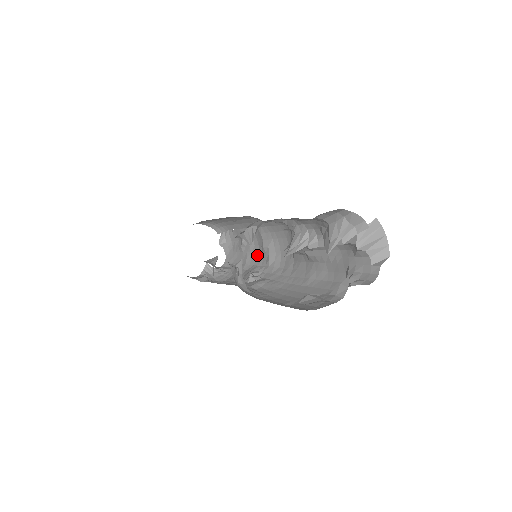
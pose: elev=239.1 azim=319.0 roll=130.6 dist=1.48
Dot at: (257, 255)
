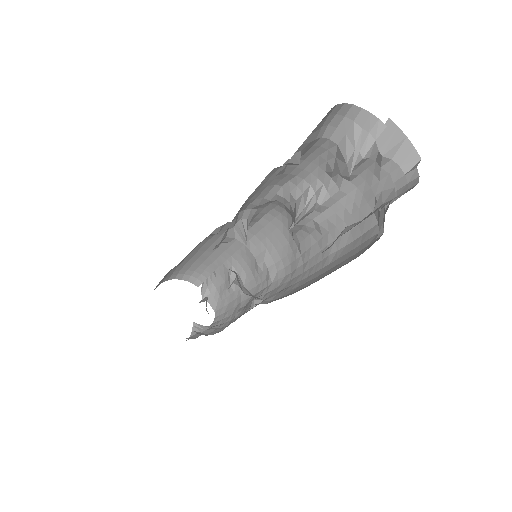
Dot at: (252, 283)
